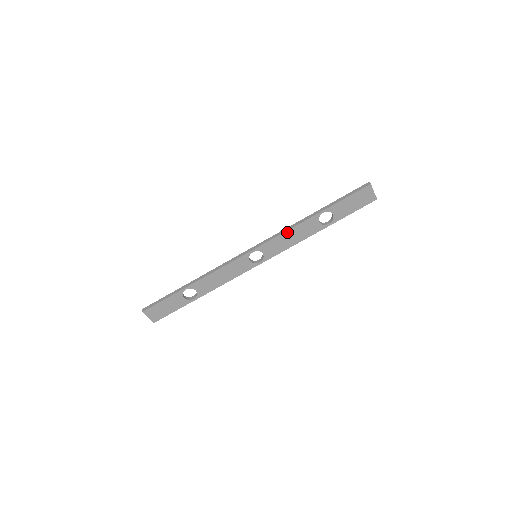
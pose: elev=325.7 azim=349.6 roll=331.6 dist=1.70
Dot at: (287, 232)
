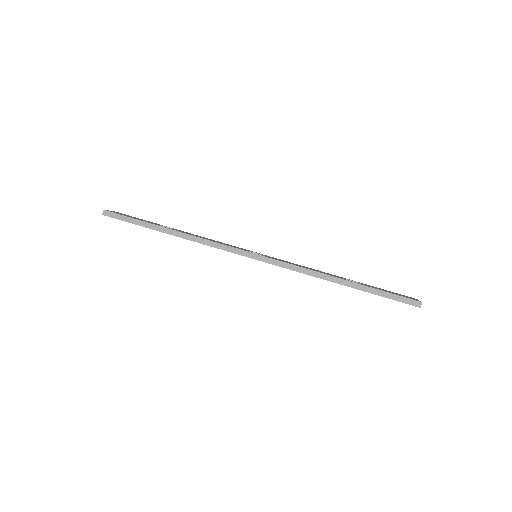
Dot at: occluded
